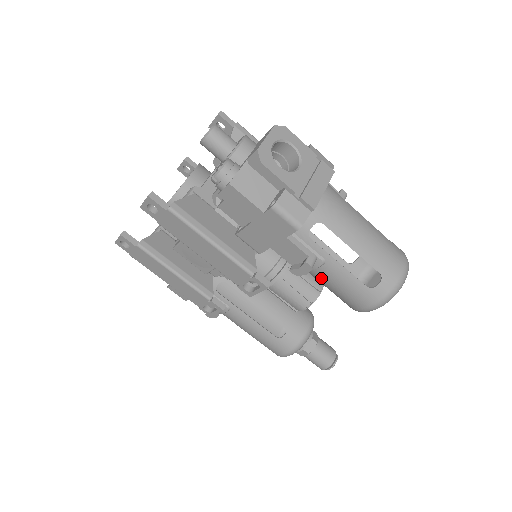
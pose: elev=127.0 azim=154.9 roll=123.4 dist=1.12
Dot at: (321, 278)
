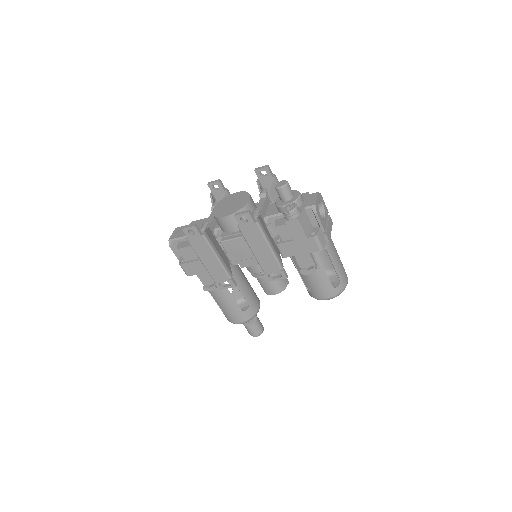
Dot at: (310, 278)
